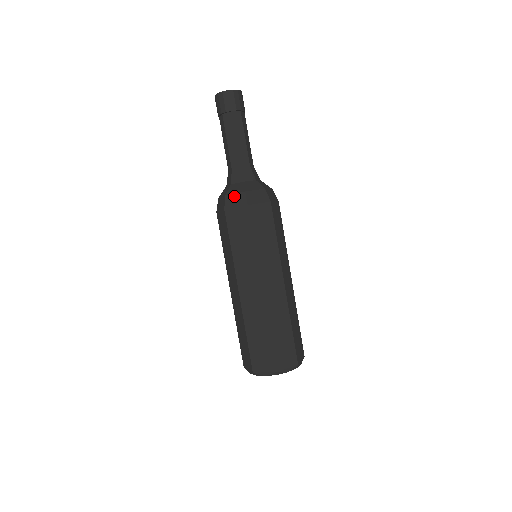
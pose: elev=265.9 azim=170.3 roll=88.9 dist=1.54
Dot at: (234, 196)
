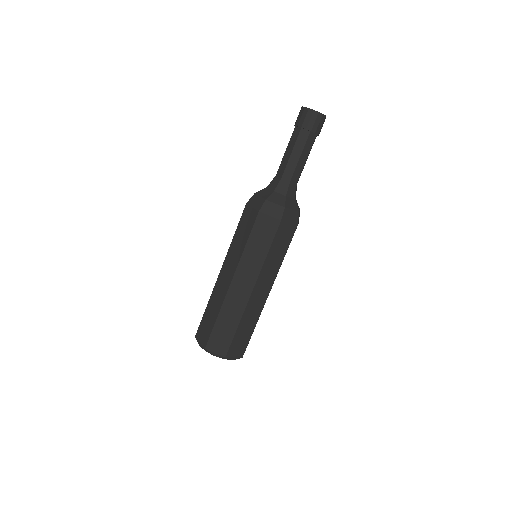
Dot at: (291, 212)
